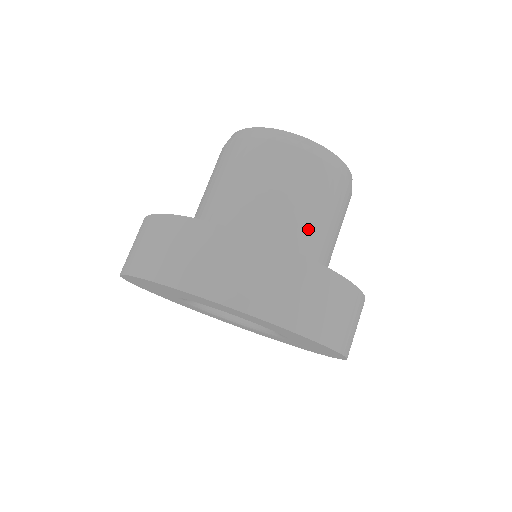
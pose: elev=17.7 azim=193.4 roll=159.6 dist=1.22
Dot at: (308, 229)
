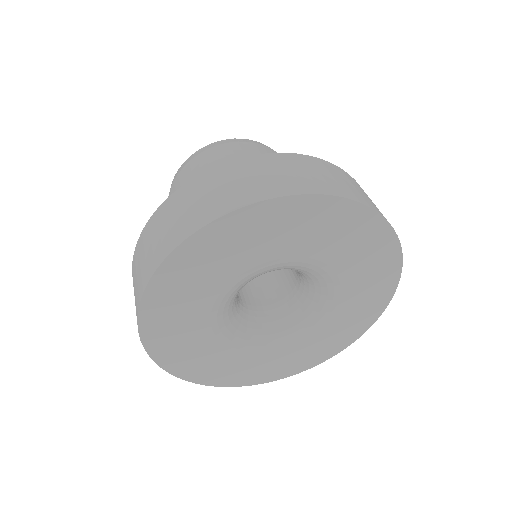
Dot at: occluded
